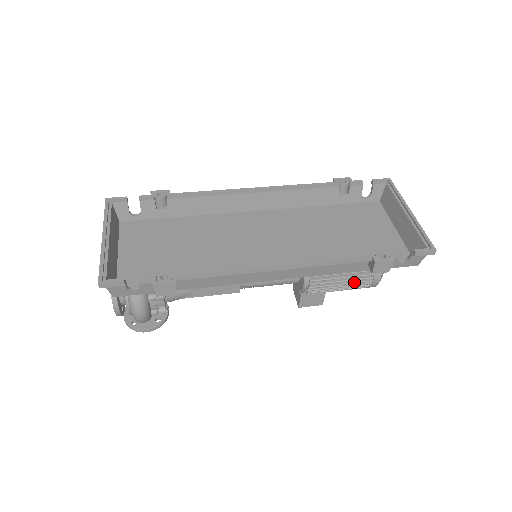
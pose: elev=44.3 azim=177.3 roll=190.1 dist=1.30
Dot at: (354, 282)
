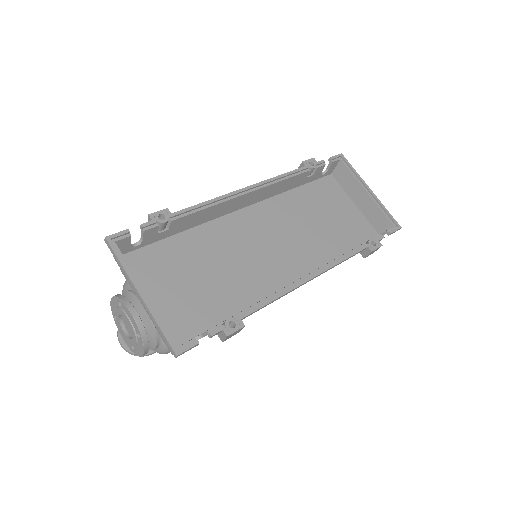
Dot at: occluded
